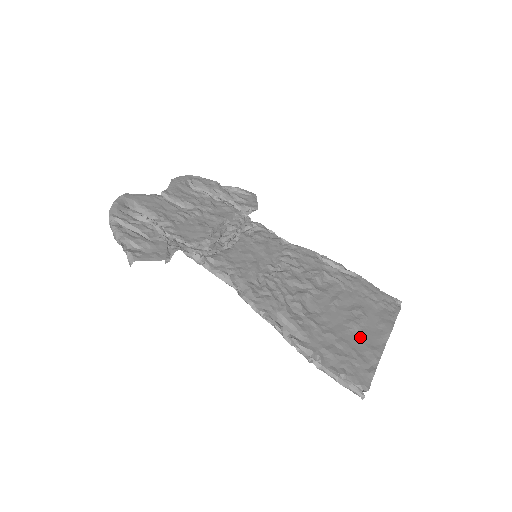
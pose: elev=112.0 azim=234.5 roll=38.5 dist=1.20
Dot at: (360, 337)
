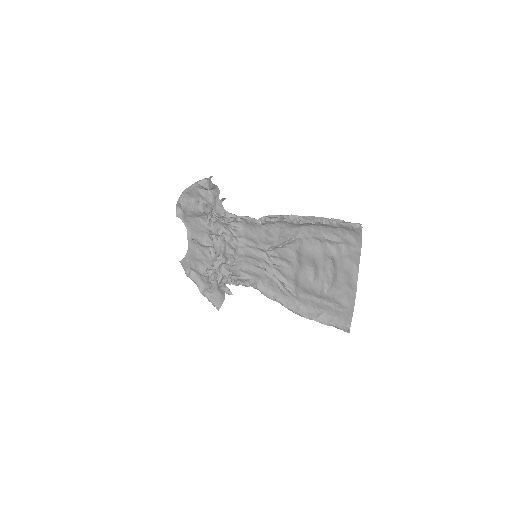
Dot at: (340, 263)
